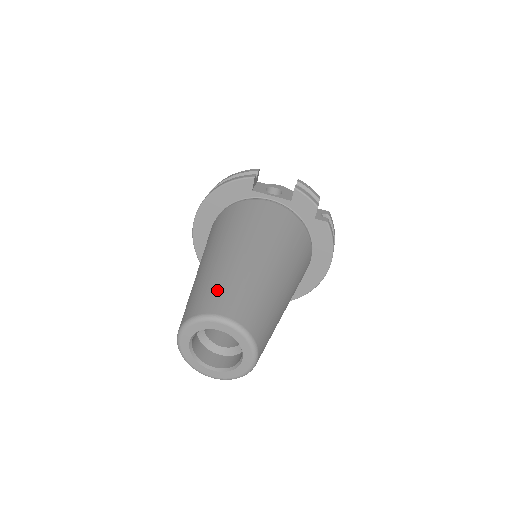
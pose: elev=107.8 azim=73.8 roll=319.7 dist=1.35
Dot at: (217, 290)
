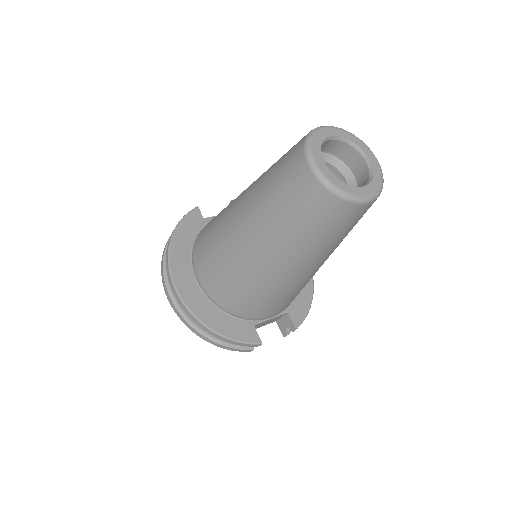
Dot at: occluded
